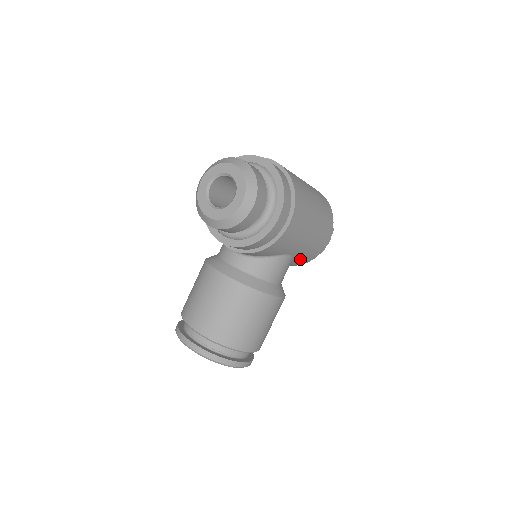
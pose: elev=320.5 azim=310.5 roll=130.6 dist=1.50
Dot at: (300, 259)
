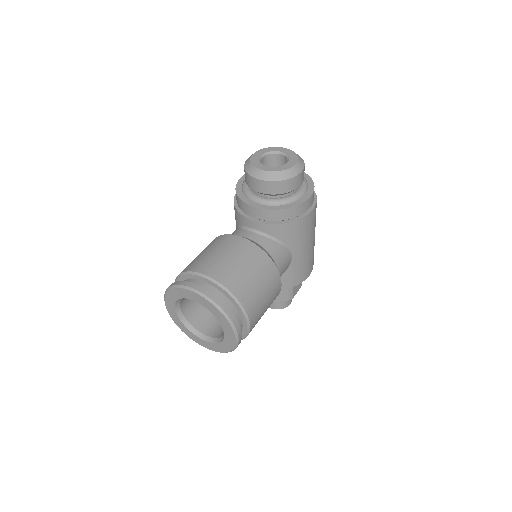
Dot at: (290, 274)
